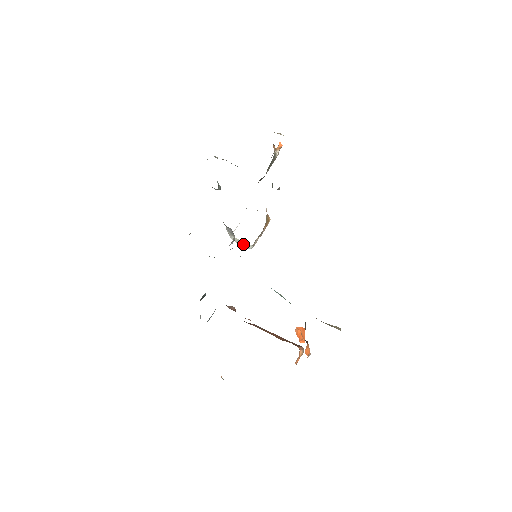
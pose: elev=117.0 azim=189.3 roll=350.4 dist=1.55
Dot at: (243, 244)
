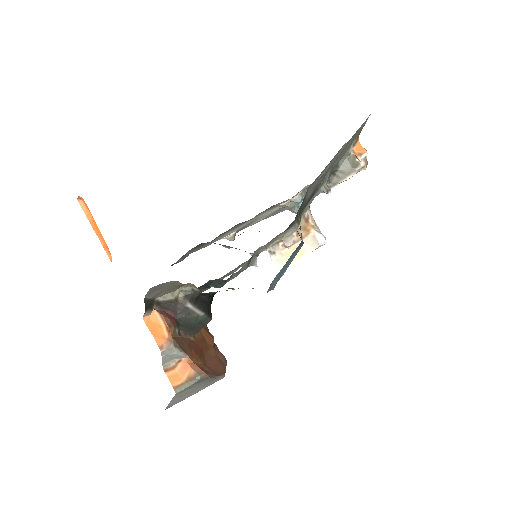
Dot at: occluded
